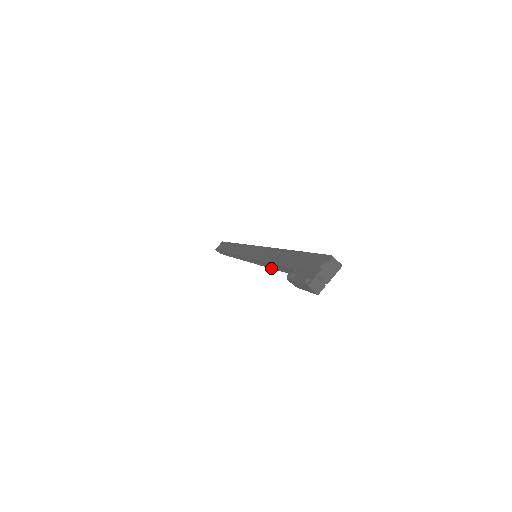
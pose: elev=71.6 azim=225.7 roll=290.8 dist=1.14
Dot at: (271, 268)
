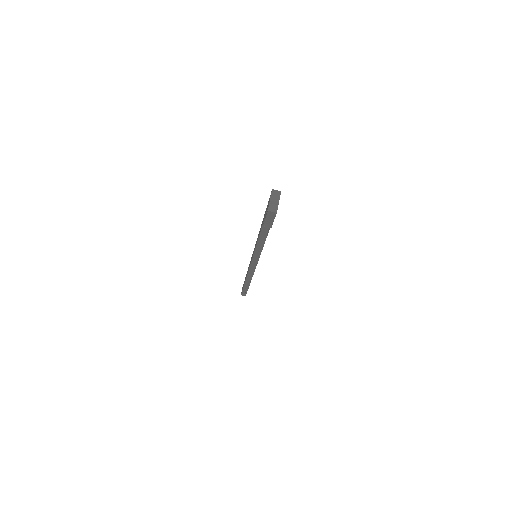
Dot at: (263, 246)
